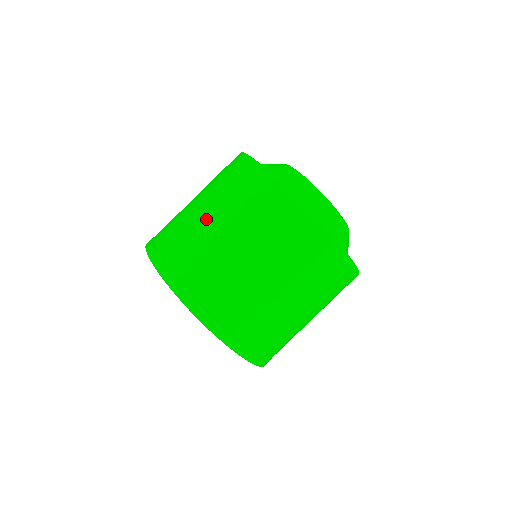
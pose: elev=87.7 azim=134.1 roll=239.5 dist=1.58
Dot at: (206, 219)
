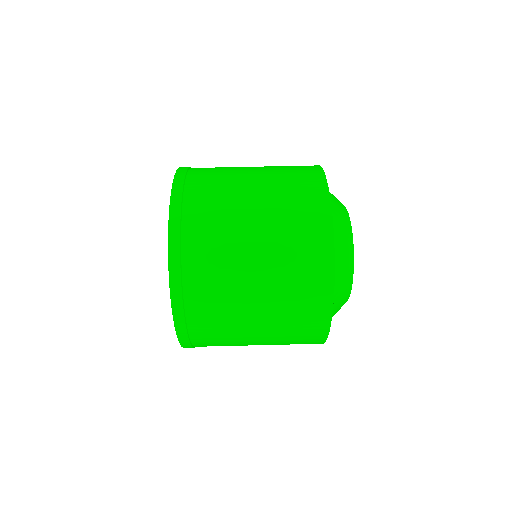
Dot at: occluded
